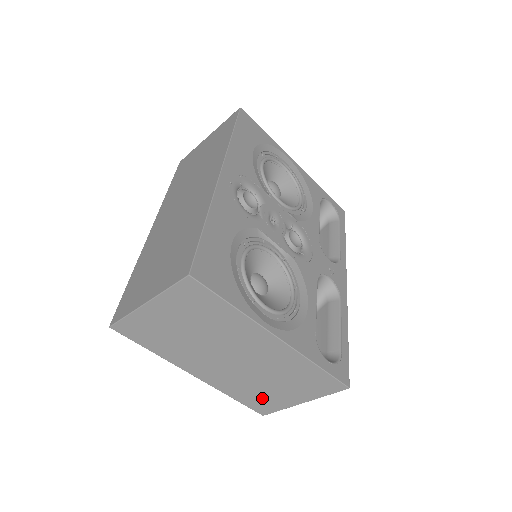
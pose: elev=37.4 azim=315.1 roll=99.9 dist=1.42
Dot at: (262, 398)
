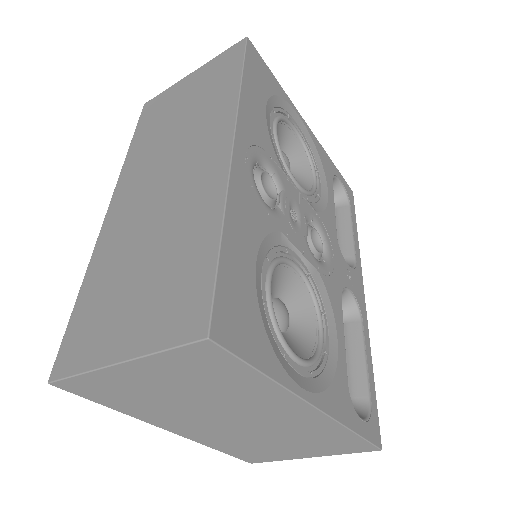
Dot at: (258, 452)
